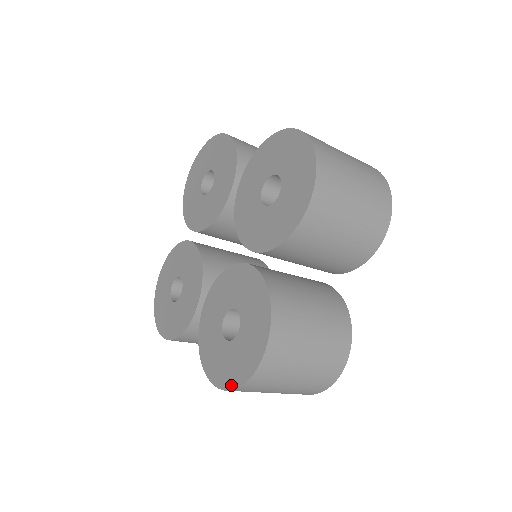
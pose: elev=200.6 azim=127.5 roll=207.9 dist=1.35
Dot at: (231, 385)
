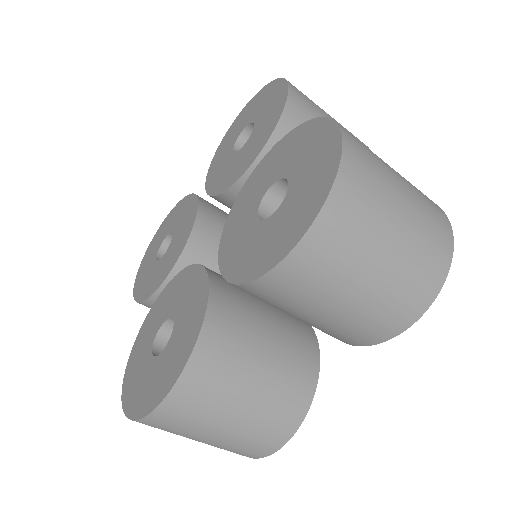
Dot at: (127, 407)
